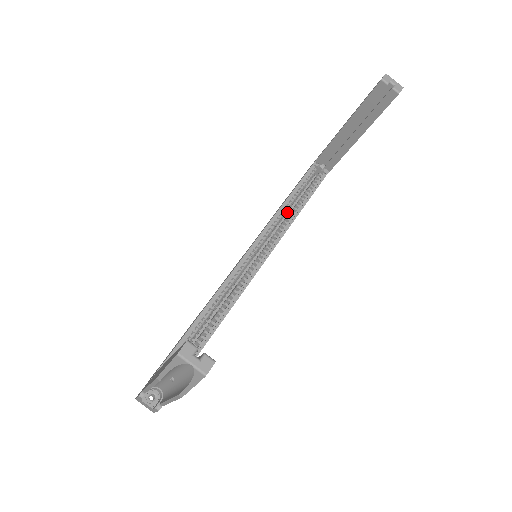
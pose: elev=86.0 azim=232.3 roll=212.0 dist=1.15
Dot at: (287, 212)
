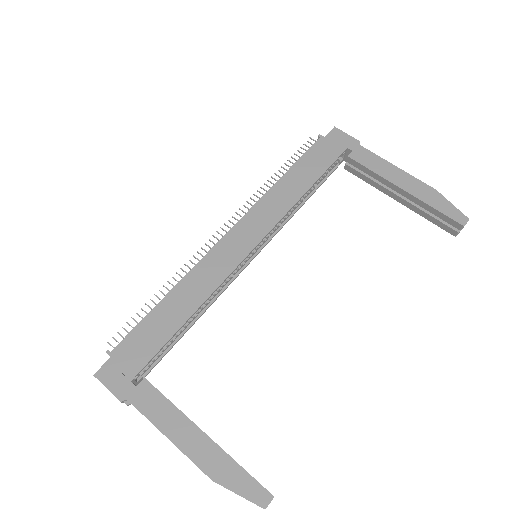
Dot at: occluded
